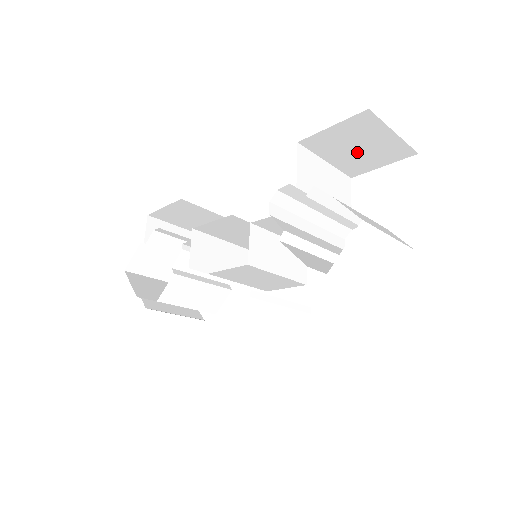
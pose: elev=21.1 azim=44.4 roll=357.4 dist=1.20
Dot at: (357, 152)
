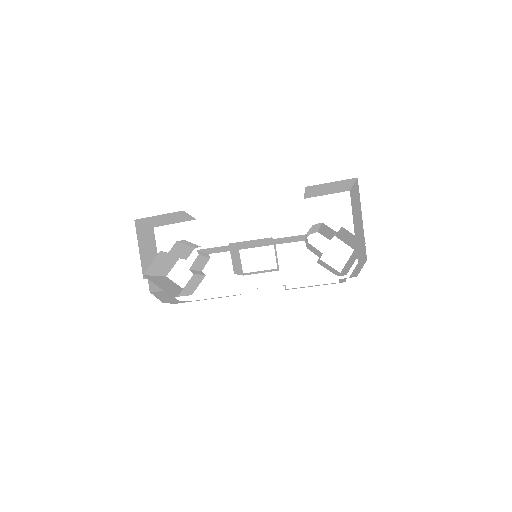
Dot at: (325, 190)
